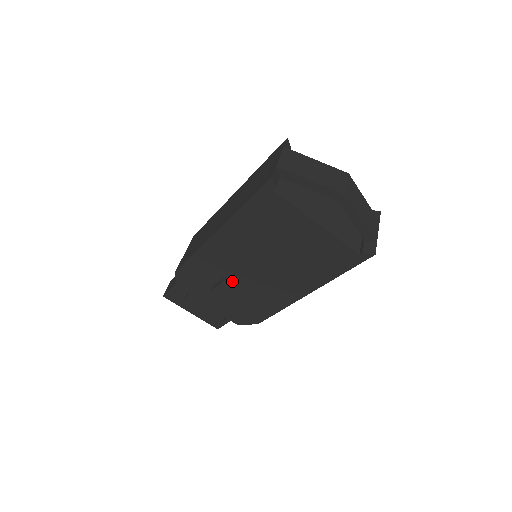
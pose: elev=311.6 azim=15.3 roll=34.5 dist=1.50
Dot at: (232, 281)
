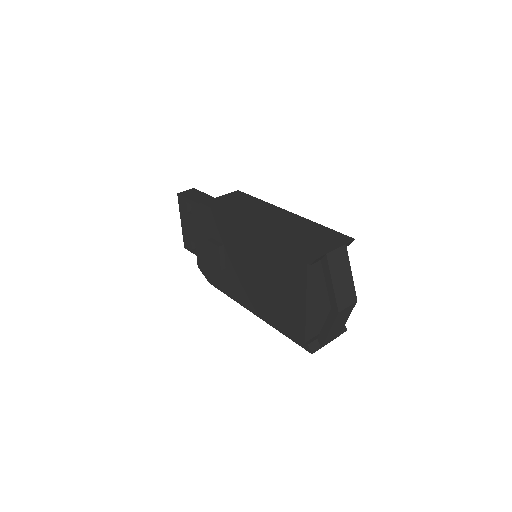
Dot at: (225, 252)
